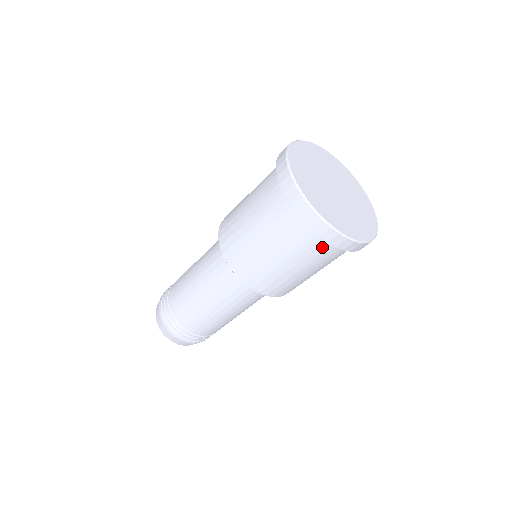
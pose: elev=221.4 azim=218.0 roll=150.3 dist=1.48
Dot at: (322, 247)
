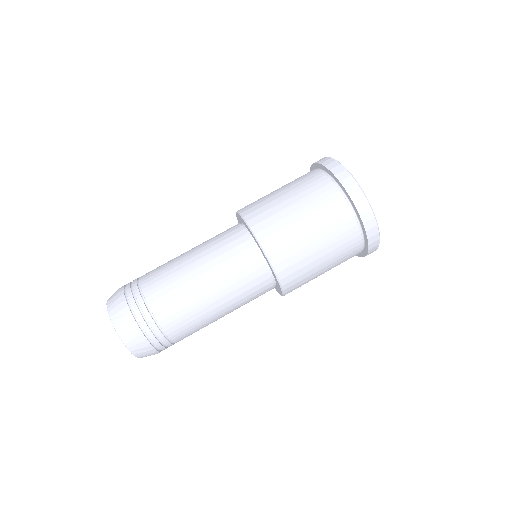
Dot at: (337, 202)
